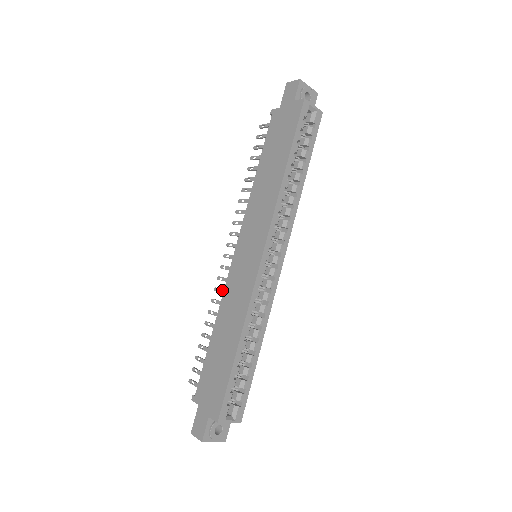
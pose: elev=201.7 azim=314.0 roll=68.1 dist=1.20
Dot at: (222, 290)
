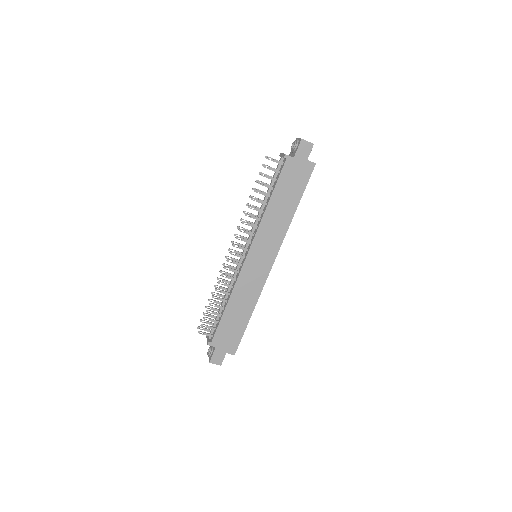
Dot at: (230, 277)
